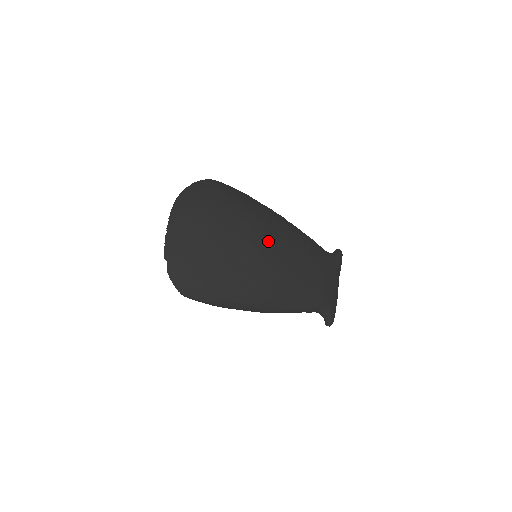
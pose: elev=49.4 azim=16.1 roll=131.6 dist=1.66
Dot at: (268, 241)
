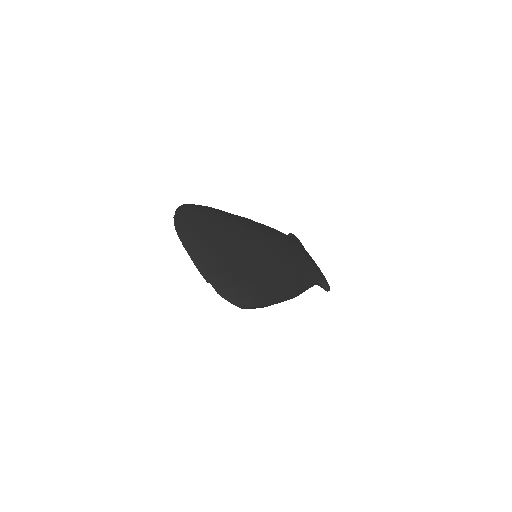
Dot at: (262, 236)
